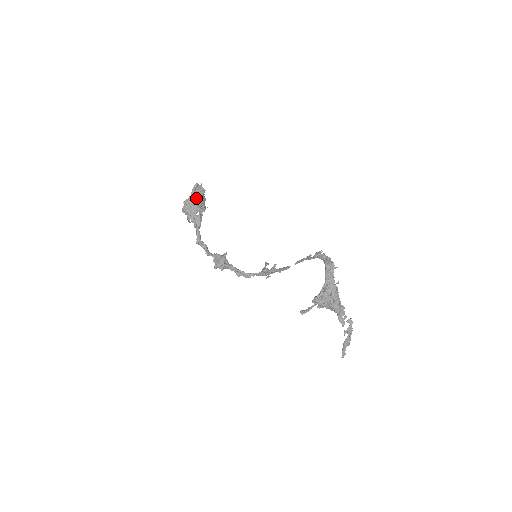
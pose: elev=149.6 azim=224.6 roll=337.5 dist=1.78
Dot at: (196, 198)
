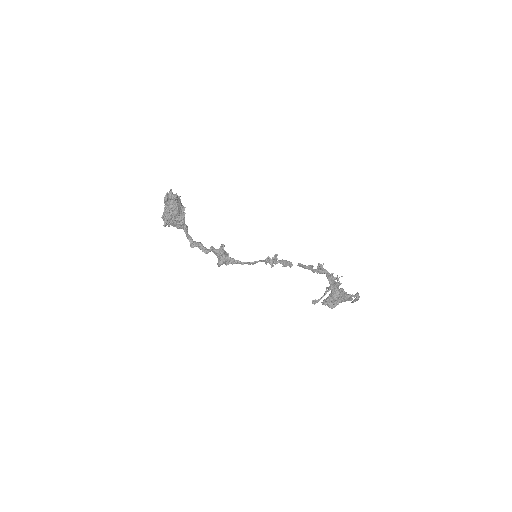
Dot at: (172, 210)
